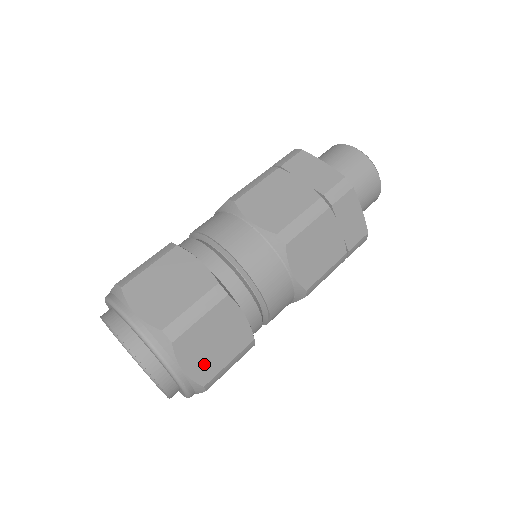
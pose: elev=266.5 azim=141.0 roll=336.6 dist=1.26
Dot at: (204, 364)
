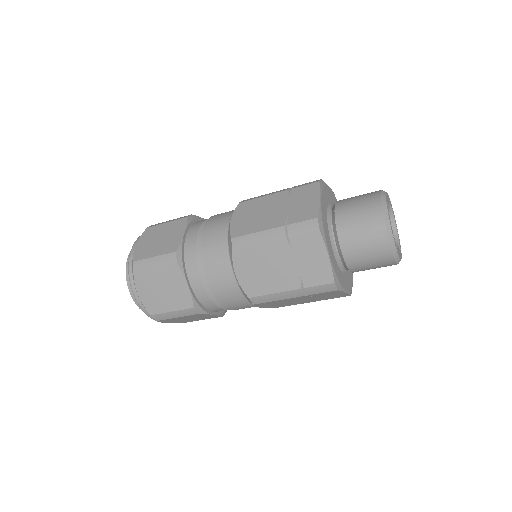
Dot at: (153, 300)
